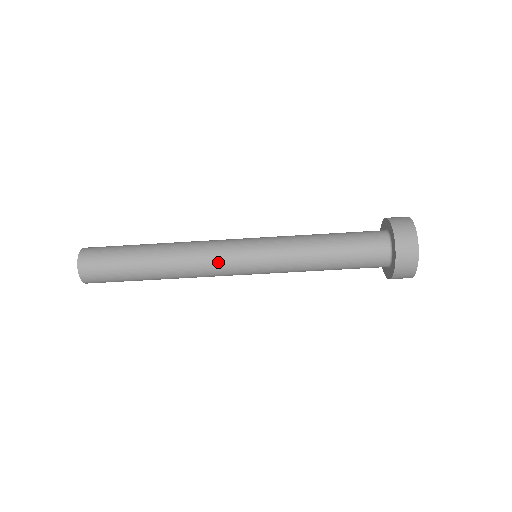
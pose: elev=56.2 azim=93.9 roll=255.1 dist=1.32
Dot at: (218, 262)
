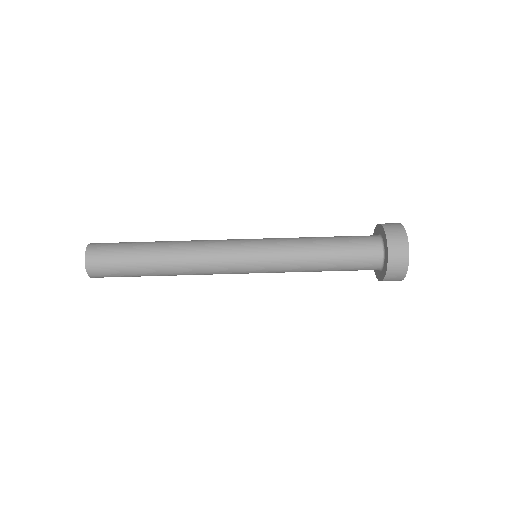
Dot at: (221, 266)
